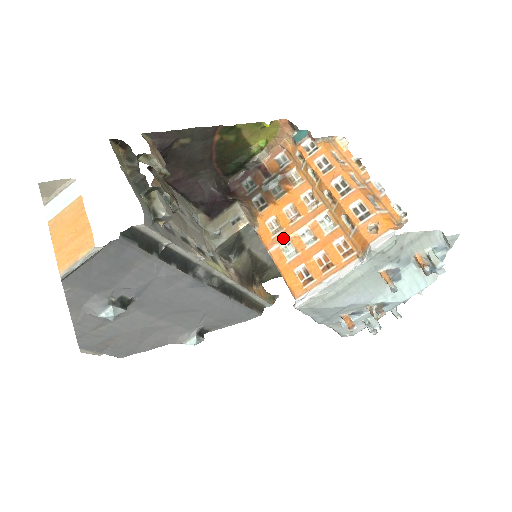
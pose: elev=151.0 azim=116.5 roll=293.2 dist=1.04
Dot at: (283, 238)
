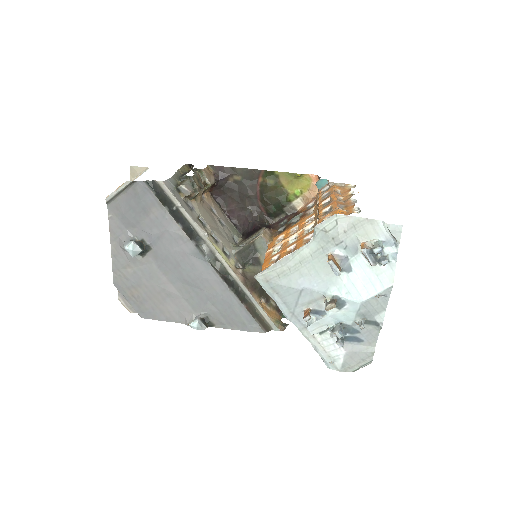
Dot at: (278, 243)
